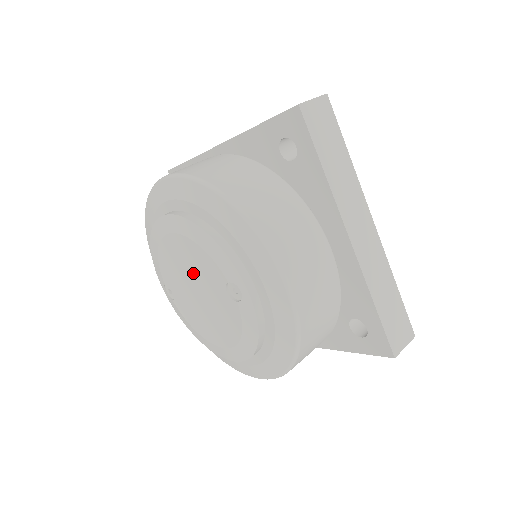
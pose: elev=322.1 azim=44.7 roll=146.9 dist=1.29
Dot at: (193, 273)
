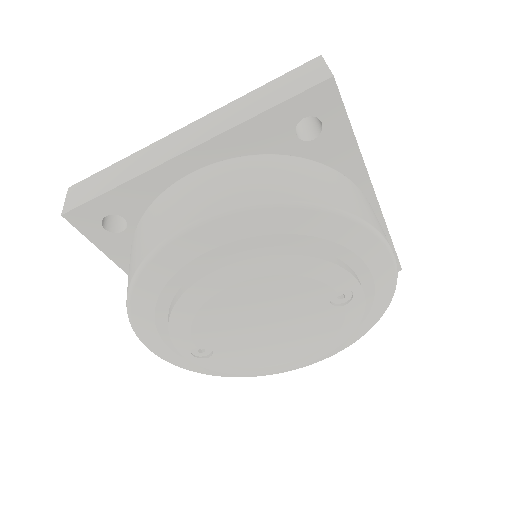
Dot at: (270, 310)
